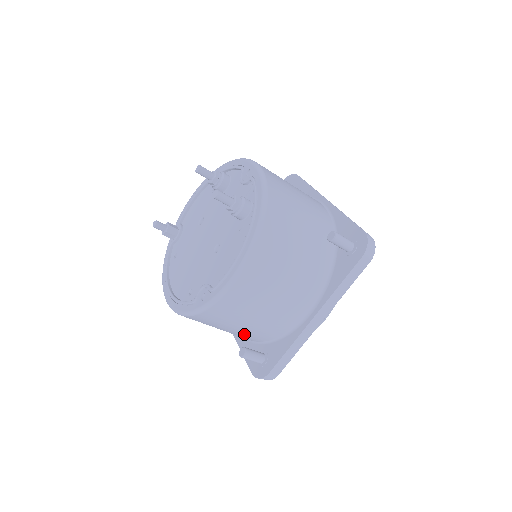
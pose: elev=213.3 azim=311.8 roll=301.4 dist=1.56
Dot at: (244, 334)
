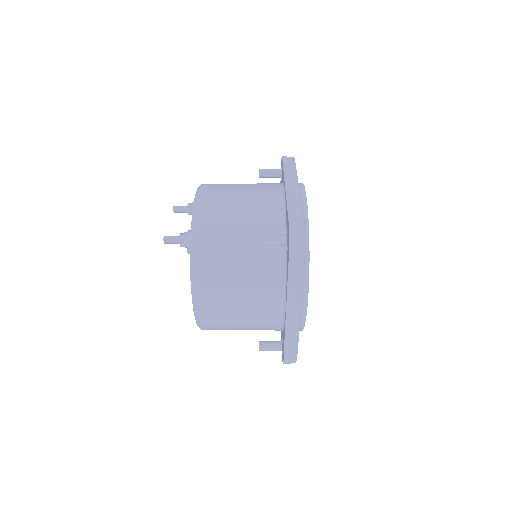
Dot at: occluded
